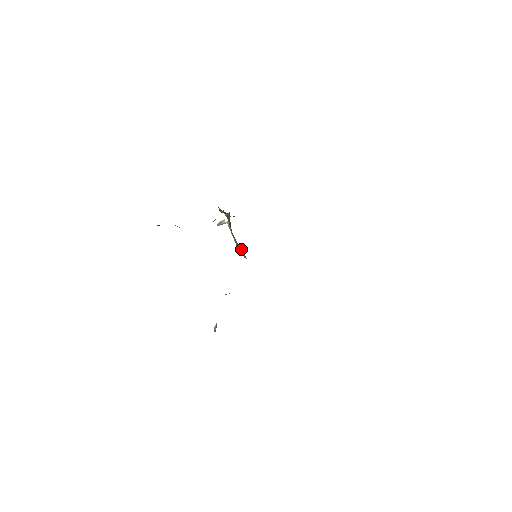
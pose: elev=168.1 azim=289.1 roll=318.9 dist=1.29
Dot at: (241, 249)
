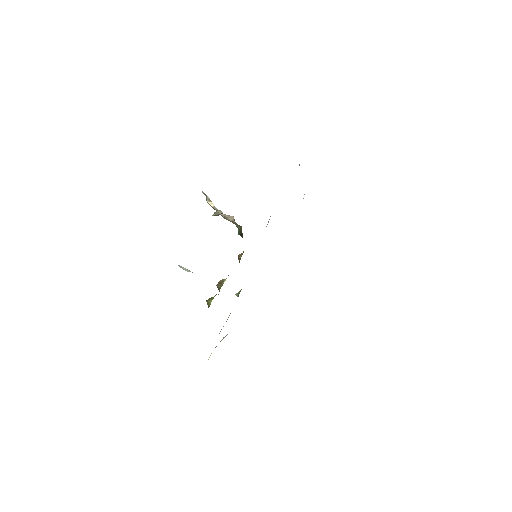
Dot at: (209, 199)
